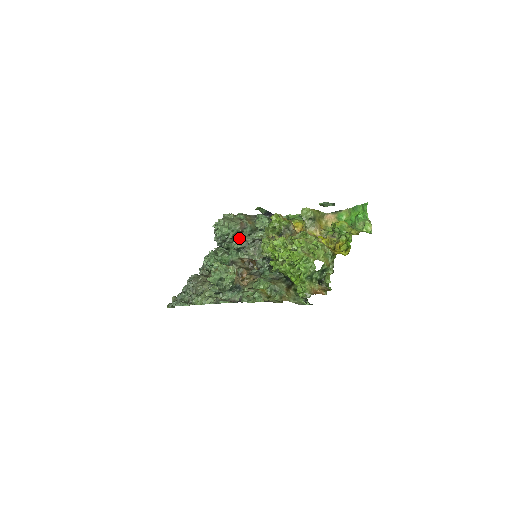
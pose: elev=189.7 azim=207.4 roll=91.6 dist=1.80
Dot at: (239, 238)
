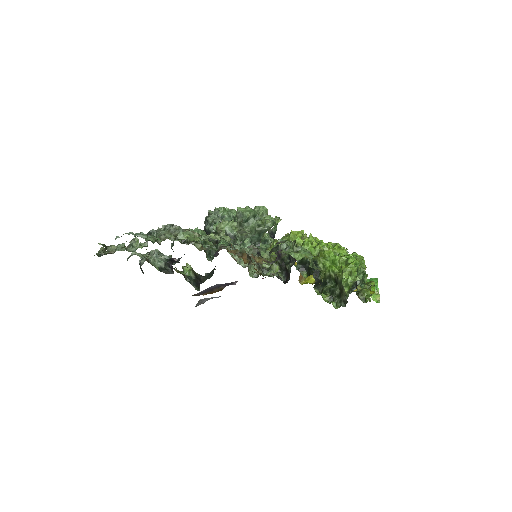
Dot at: occluded
